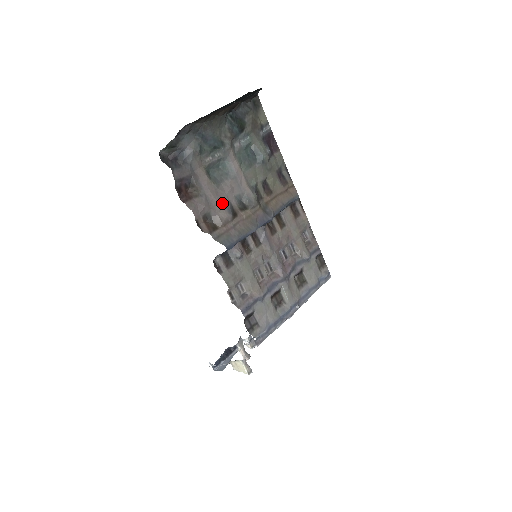
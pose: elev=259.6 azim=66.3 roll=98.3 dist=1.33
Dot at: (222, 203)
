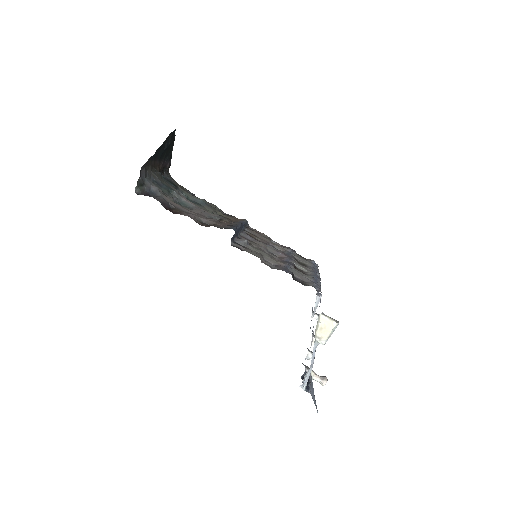
Dot at: occluded
